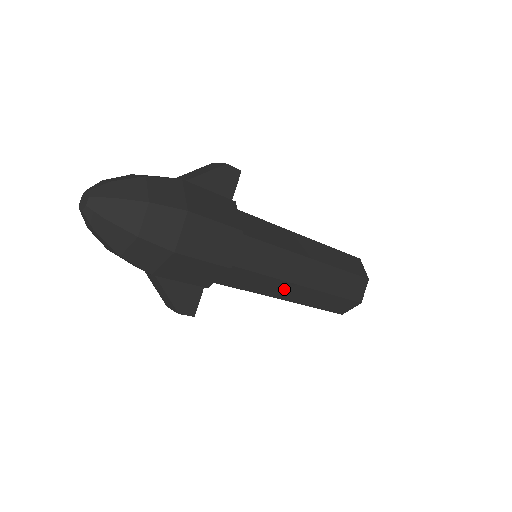
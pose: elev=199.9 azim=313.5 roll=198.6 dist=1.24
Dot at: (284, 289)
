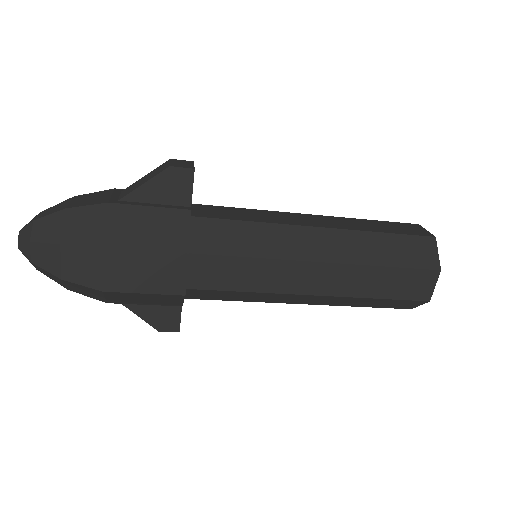
Dot at: (289, 298)
